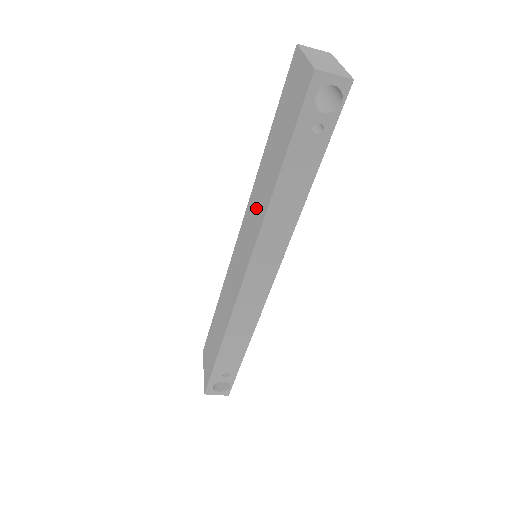
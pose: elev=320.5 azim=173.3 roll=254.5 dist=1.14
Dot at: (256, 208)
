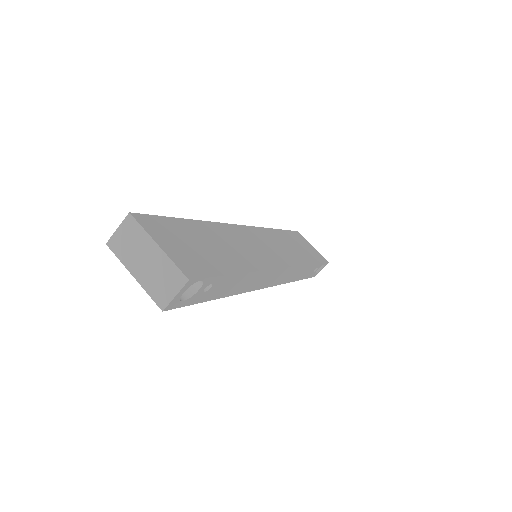
Dot at: occluded
